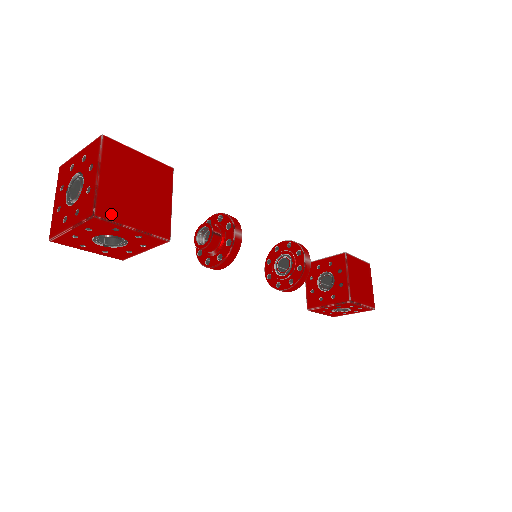
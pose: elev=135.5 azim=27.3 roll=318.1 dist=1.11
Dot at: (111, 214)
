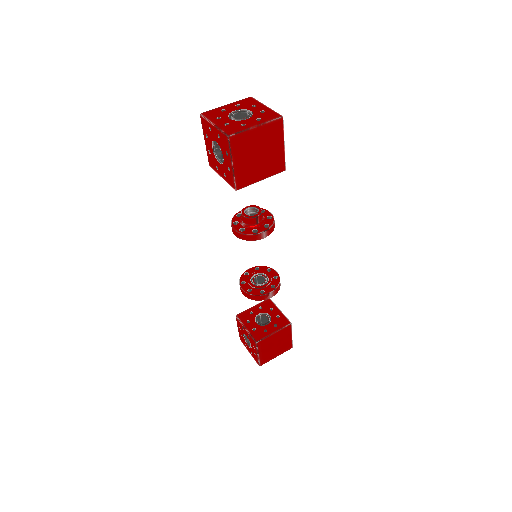
Dot at: (235, 146)
